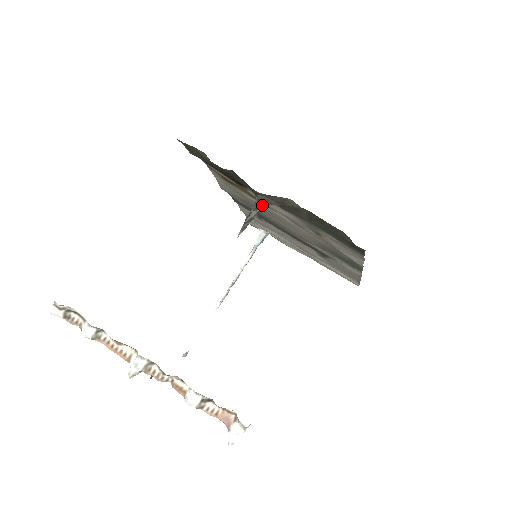
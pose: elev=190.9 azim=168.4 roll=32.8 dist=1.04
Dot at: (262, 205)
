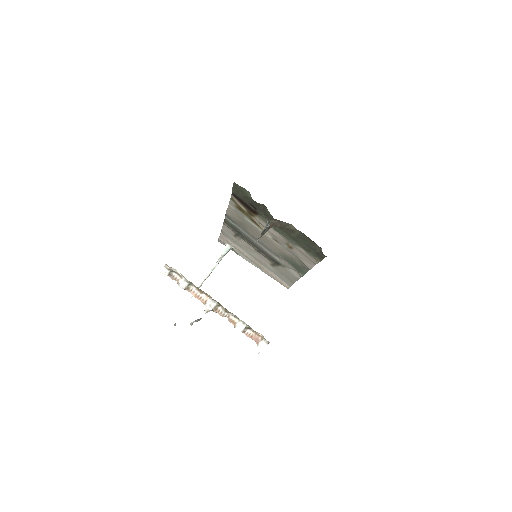
Dot at: (272, 226)
